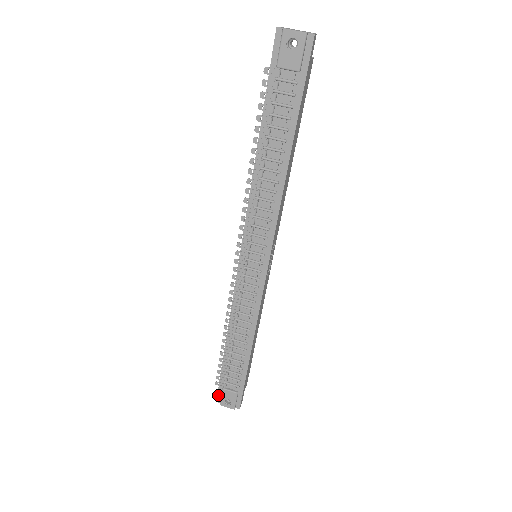
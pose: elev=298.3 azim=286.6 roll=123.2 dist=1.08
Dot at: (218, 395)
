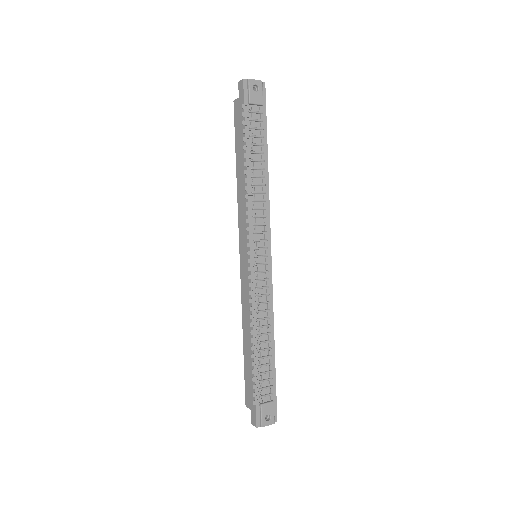
Dot at: (257, 418)
